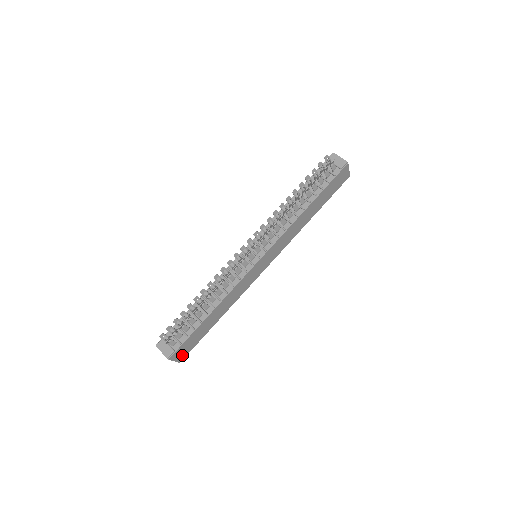
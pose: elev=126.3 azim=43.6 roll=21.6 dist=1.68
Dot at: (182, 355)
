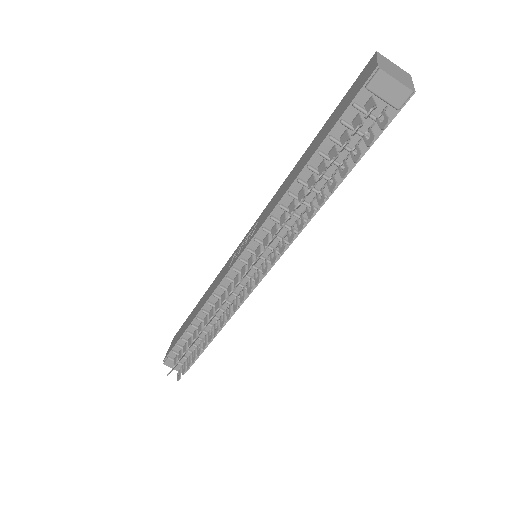
Dot at: occluded
